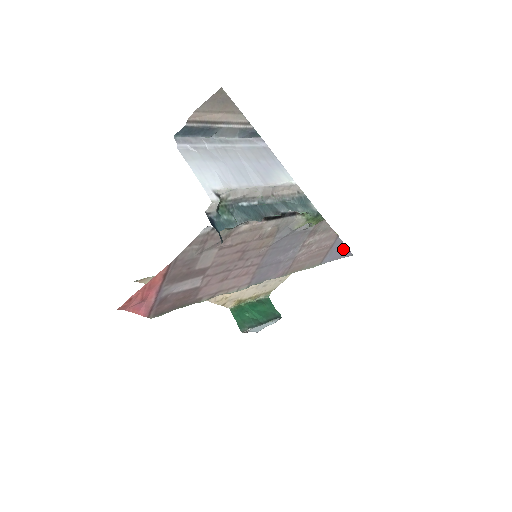
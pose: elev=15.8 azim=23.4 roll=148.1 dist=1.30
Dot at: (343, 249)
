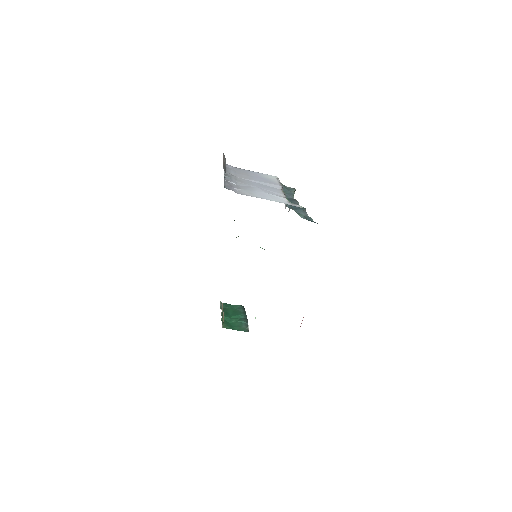
Dot at: occluded
